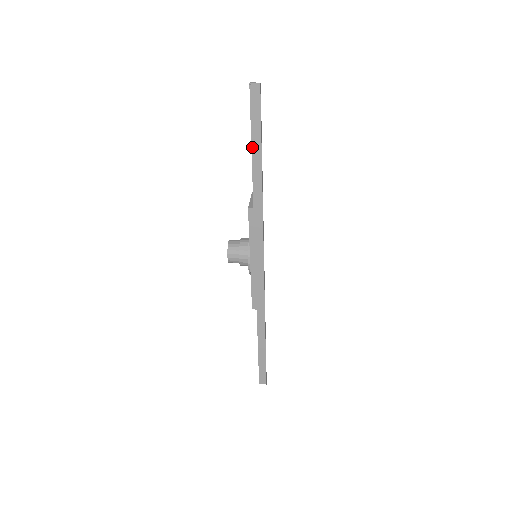
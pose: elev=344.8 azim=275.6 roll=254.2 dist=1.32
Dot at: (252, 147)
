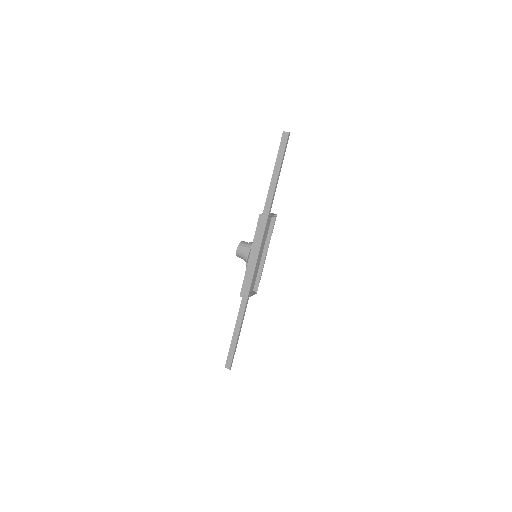
Dot at: (274, 171)
